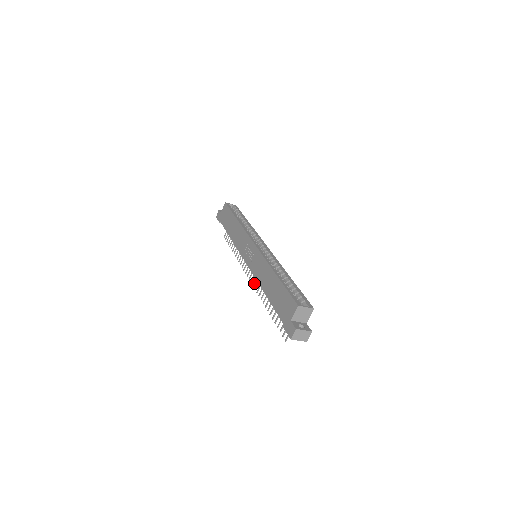
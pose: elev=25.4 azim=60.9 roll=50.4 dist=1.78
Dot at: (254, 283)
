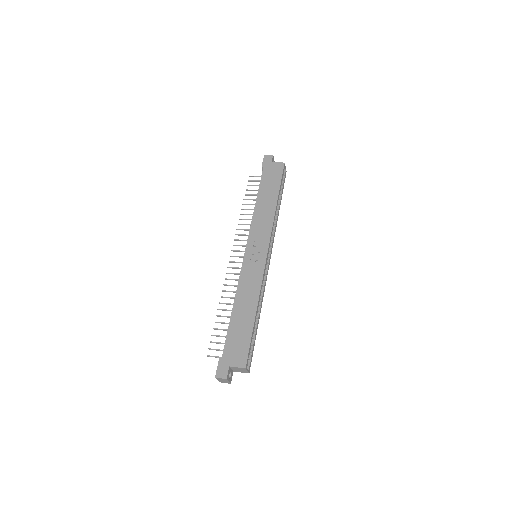
Dot at: occluded
